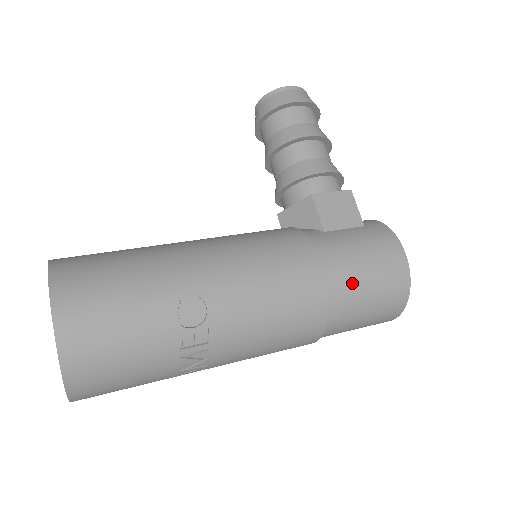
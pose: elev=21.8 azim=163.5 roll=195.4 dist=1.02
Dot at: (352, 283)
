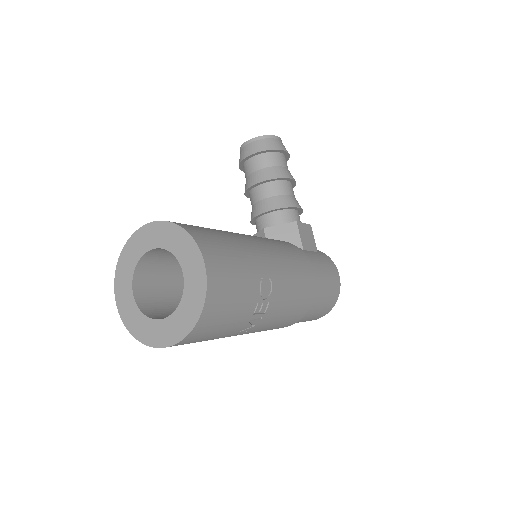
Dot at: (322, 289)
